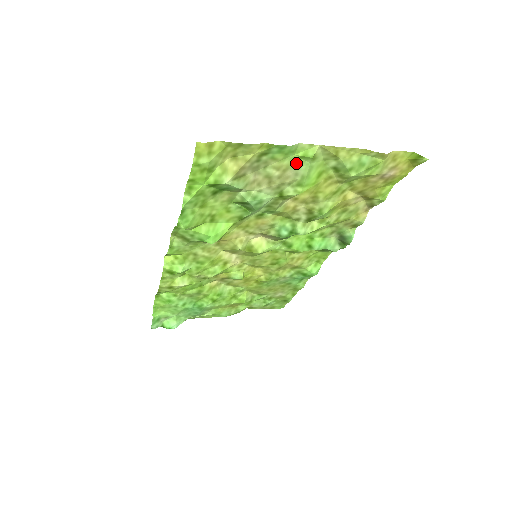
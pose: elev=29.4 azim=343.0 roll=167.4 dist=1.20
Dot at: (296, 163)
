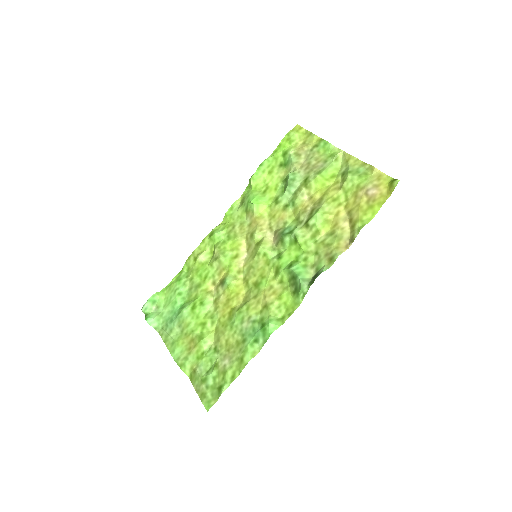
Dot at: (326, 159)
